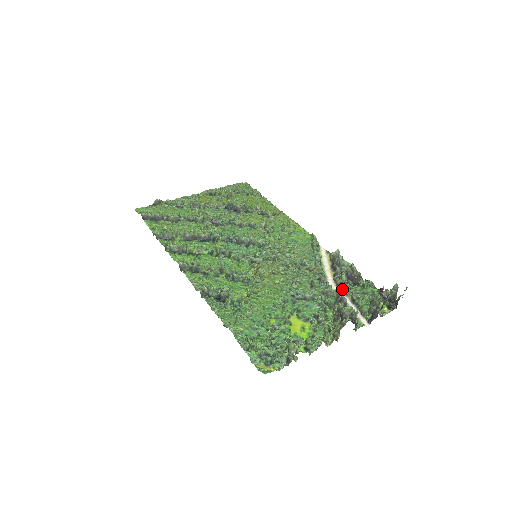
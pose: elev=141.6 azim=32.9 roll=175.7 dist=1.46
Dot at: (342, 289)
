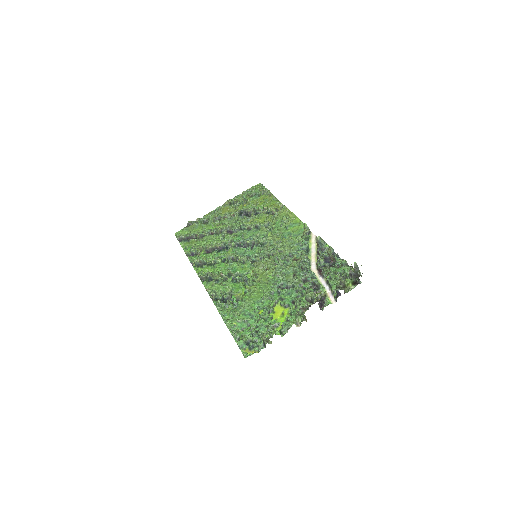
Dot at: (320, 272)
